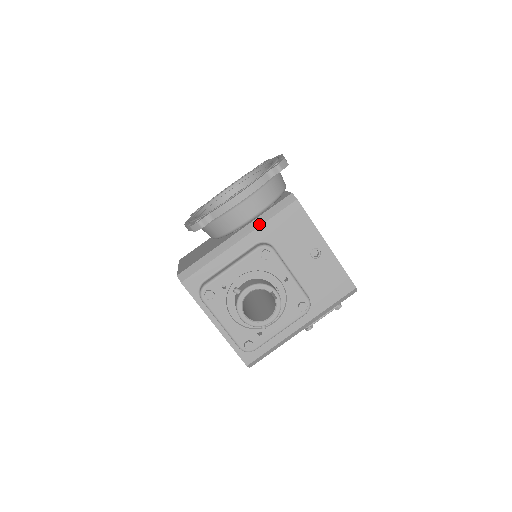
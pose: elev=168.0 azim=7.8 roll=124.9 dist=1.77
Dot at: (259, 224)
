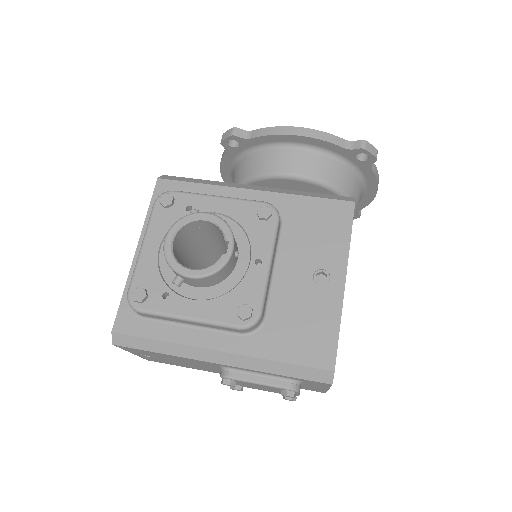
Dot at: (290, 192)
